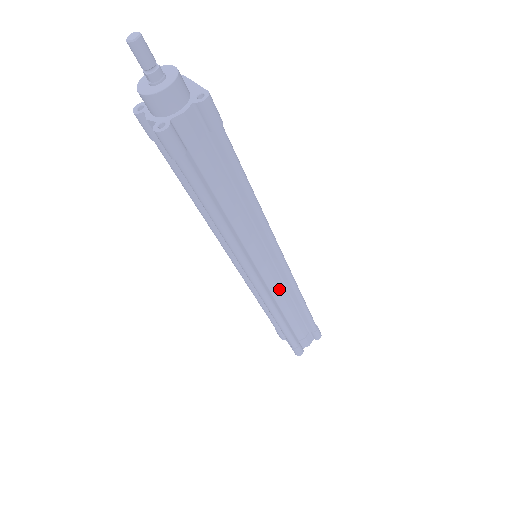
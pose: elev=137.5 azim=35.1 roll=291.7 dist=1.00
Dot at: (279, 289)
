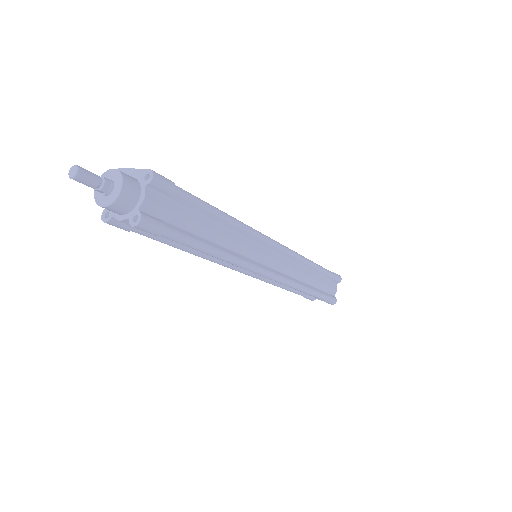
Dot at: (289, 267)
